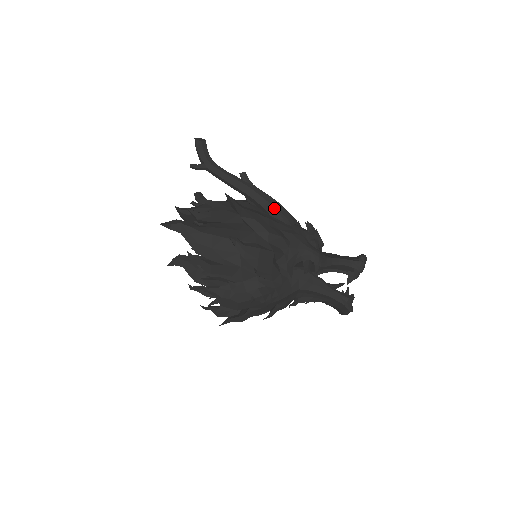
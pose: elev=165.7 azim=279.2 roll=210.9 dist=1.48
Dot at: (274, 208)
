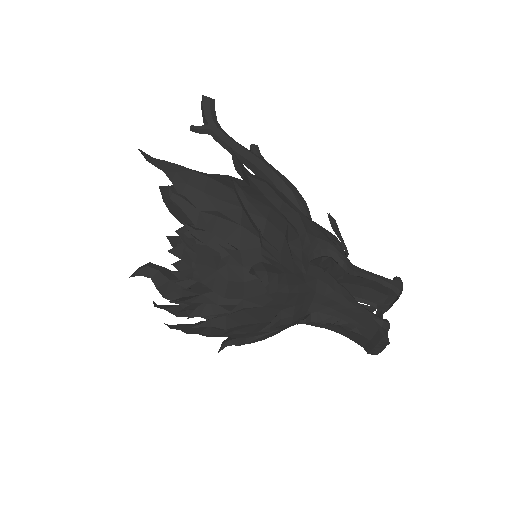
Dot at: (289, 189)
